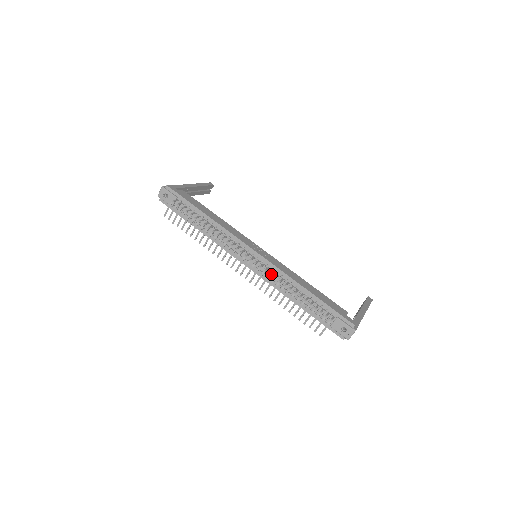
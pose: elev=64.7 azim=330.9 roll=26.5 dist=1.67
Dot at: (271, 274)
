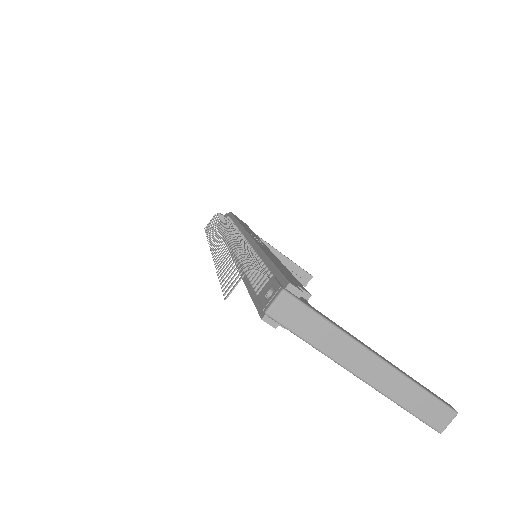
Dot at: occluded
